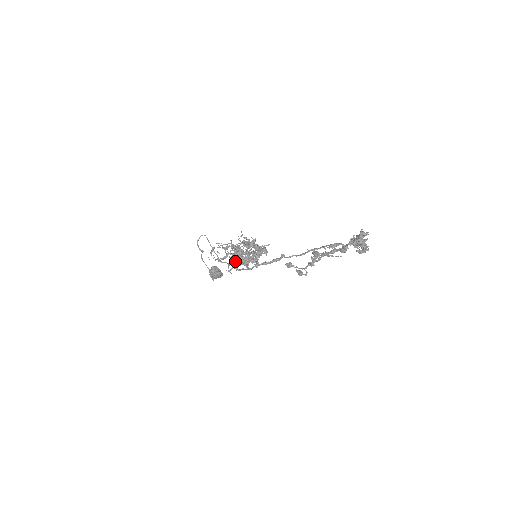
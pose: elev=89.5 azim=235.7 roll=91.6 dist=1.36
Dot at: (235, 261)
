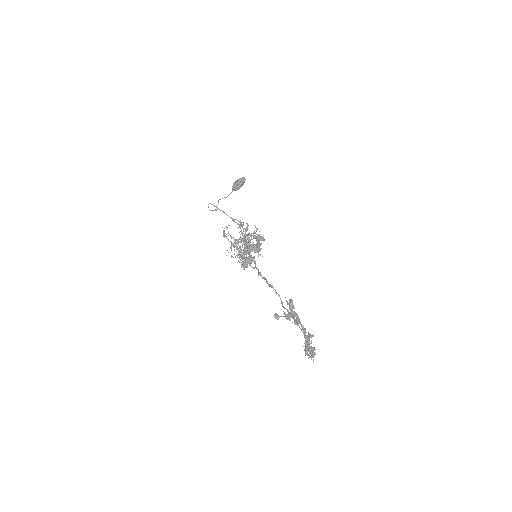
Dot at: occluded
